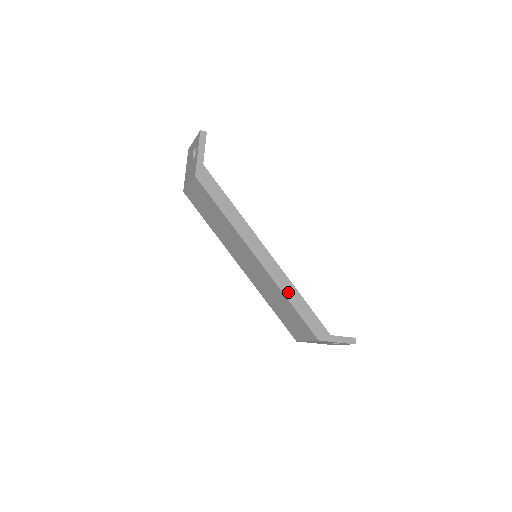
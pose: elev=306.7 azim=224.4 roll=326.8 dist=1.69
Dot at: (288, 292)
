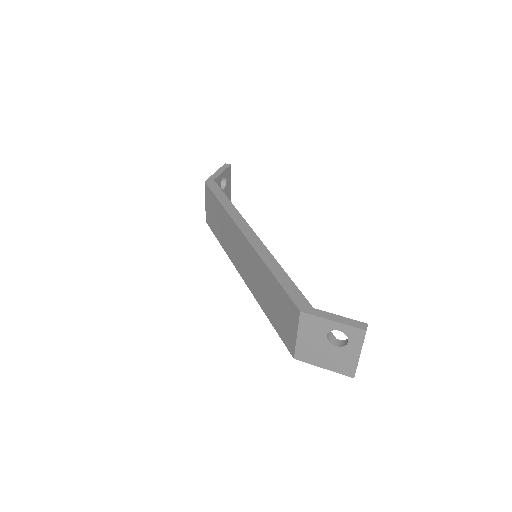
Dot at: (271, 261)
